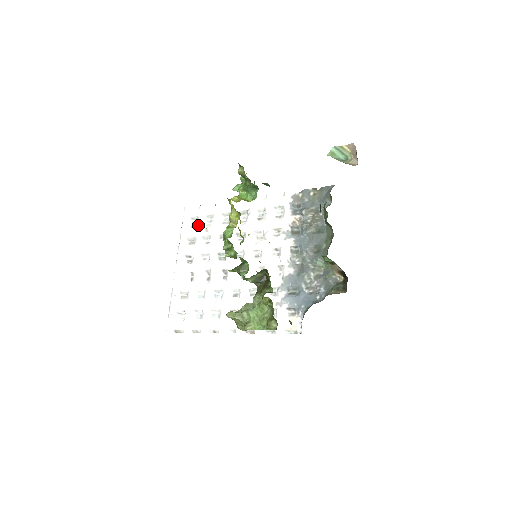
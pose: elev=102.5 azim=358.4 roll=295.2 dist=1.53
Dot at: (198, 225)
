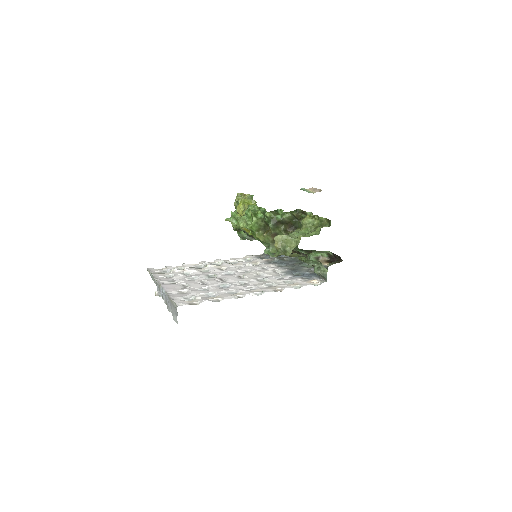
Dot at: (173, 268)
